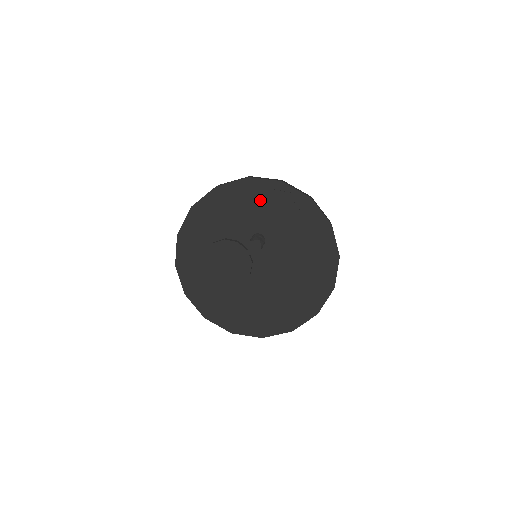
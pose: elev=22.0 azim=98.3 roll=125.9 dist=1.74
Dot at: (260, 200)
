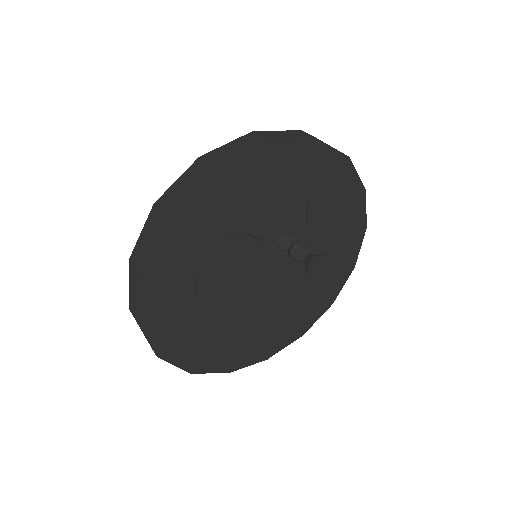
Dot at: (313, 178)
